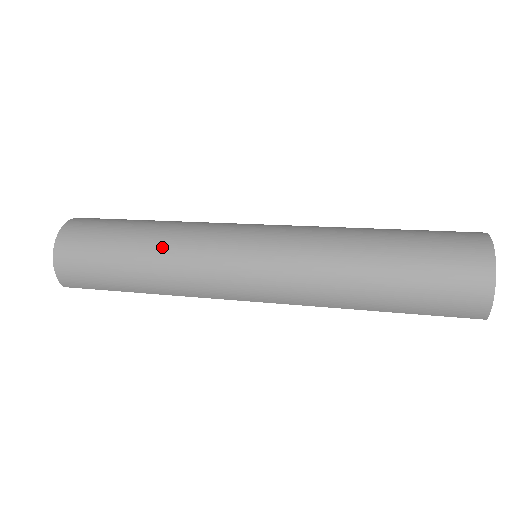
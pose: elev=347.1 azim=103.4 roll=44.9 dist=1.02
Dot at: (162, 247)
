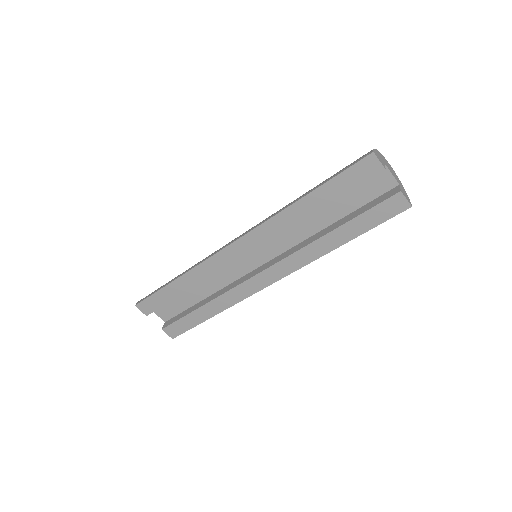
Dot at: occluded
